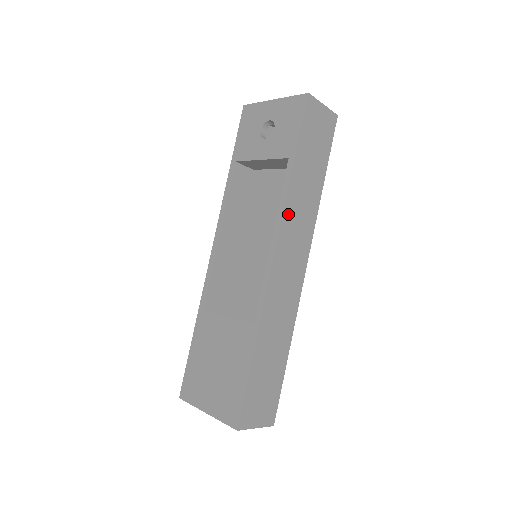
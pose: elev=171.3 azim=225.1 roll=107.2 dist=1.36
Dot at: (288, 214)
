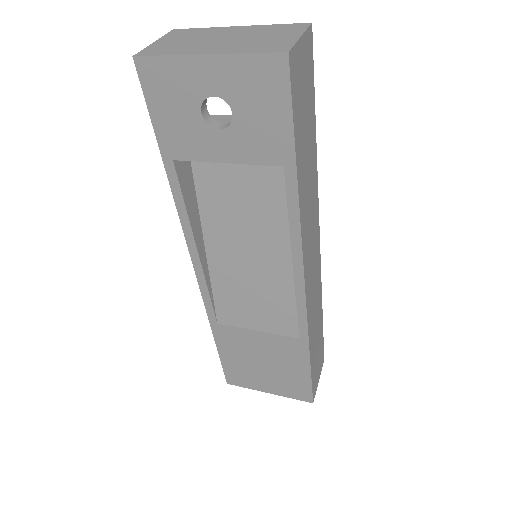
Dot at: (304, 231)
